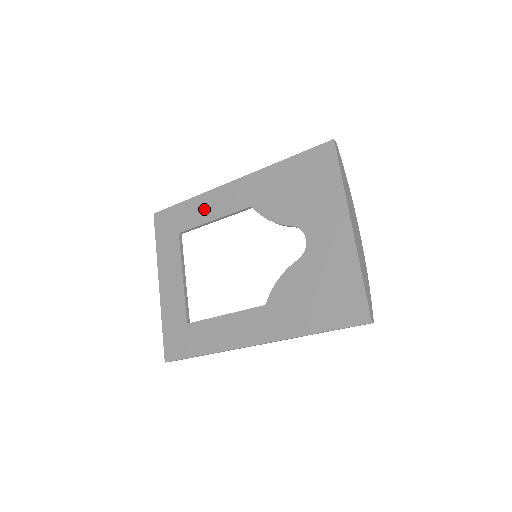
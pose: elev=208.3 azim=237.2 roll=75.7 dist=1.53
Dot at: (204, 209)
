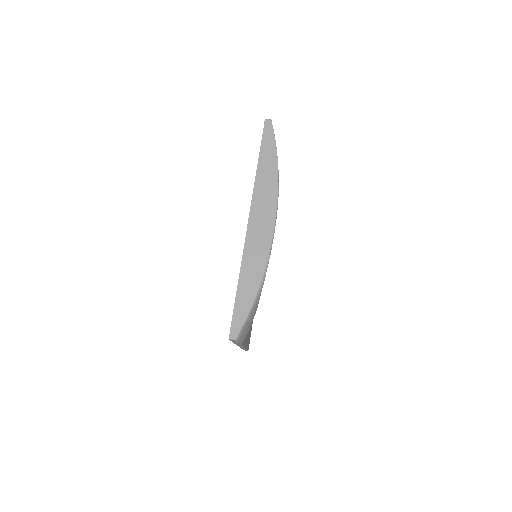
Dot at: occluded
